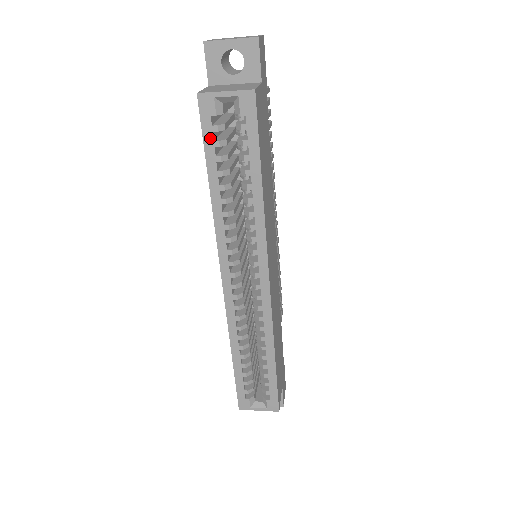
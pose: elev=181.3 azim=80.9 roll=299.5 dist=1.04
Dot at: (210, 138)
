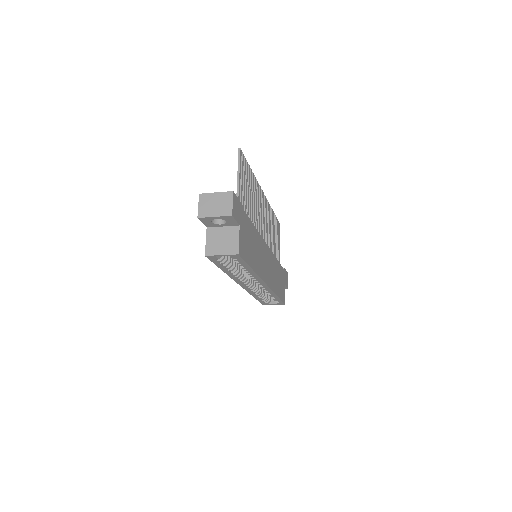
Dot at: (218, 263)
